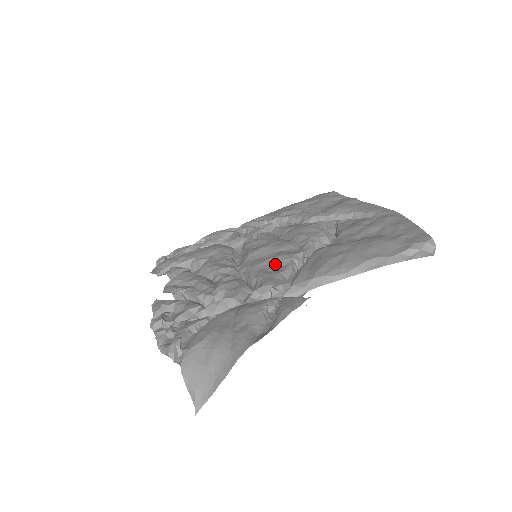
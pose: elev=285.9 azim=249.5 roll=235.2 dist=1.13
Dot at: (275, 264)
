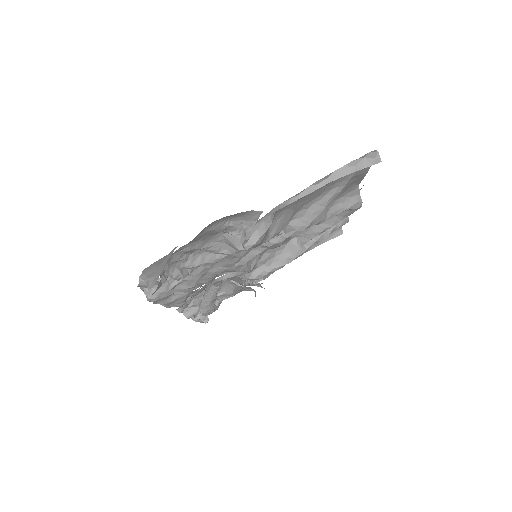
Dot at: occluded
